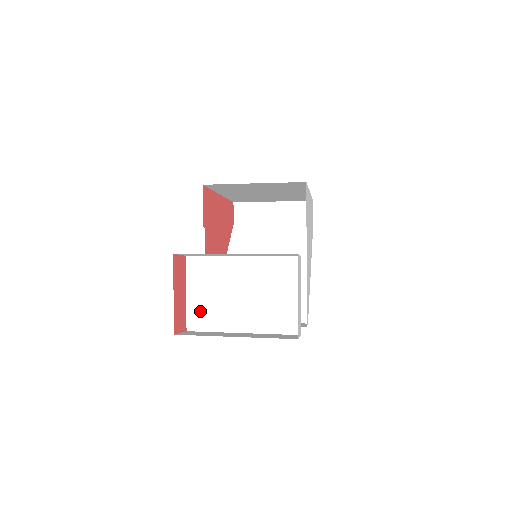
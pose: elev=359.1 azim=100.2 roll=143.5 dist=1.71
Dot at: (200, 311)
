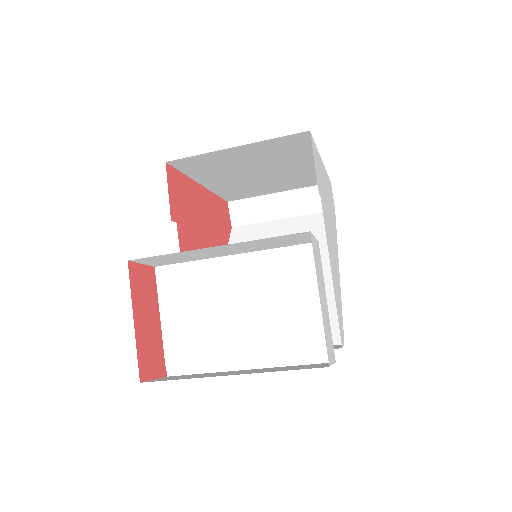
Dot at: (183, 344)
